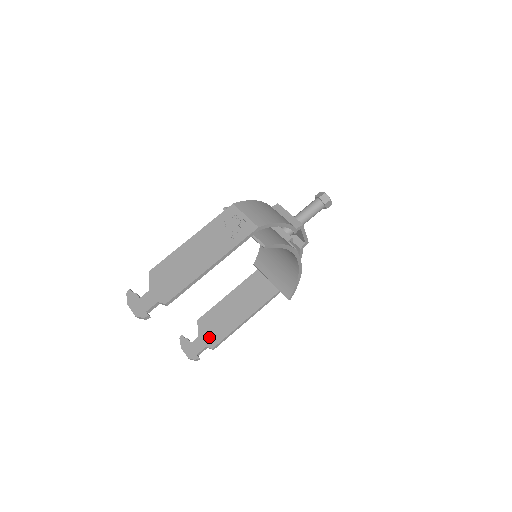
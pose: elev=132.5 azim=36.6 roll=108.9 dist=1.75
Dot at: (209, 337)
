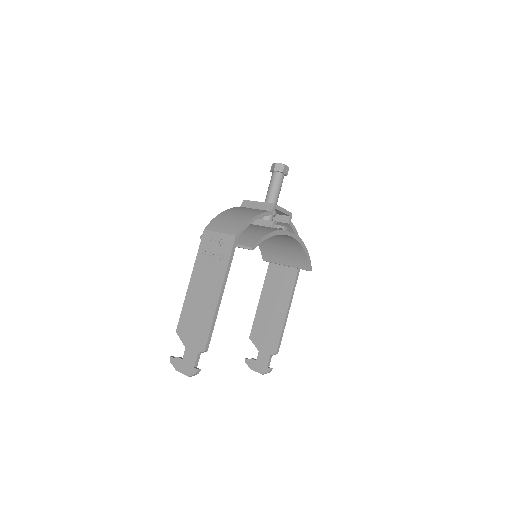
Dot at: (267, 346)
